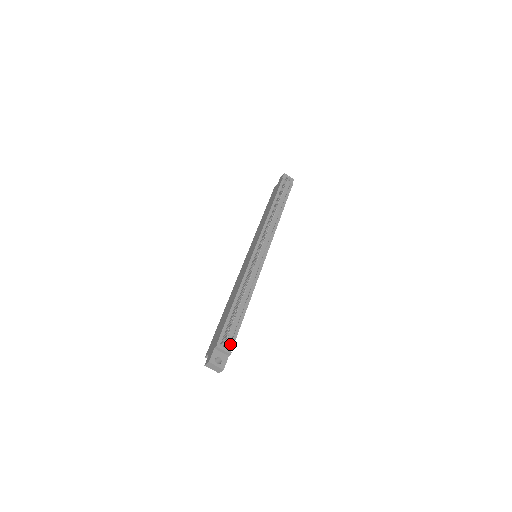
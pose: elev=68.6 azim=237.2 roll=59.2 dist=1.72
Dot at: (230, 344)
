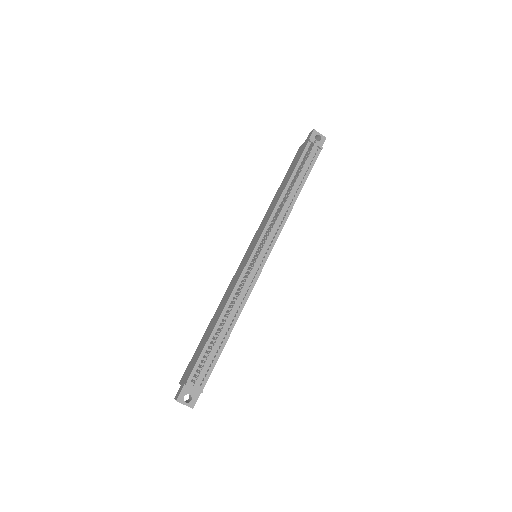
Dot at: (204, 379)
